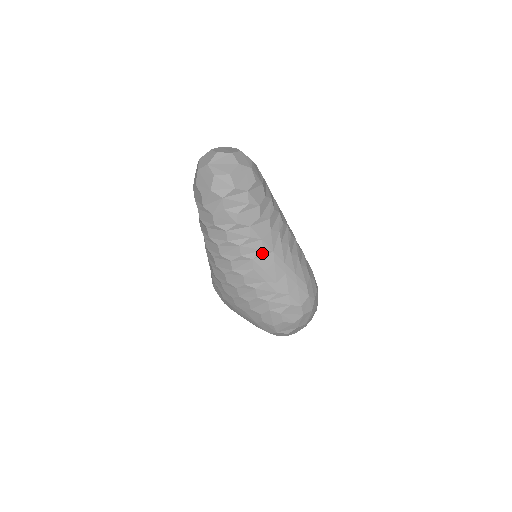
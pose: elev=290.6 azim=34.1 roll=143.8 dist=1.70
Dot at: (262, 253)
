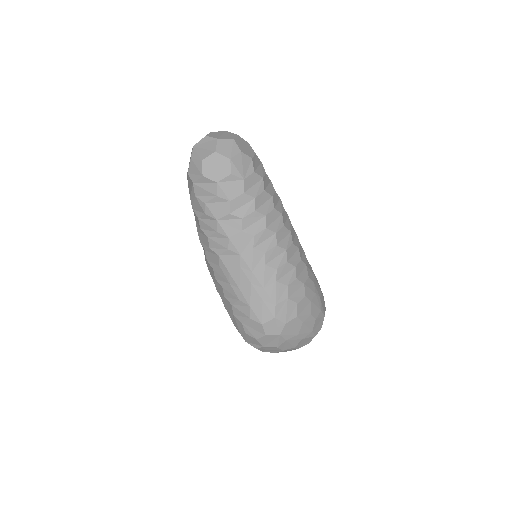
Dot at: (228, 252)
